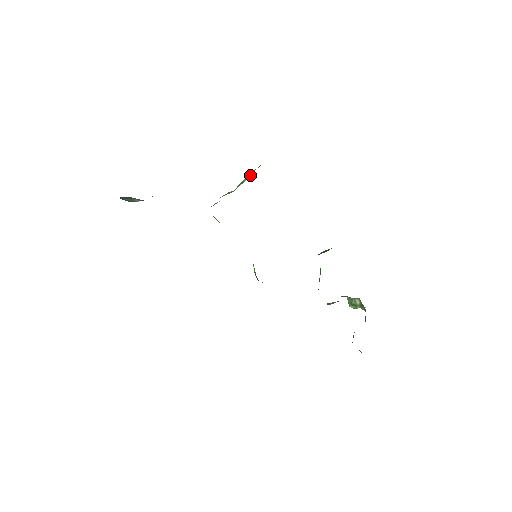
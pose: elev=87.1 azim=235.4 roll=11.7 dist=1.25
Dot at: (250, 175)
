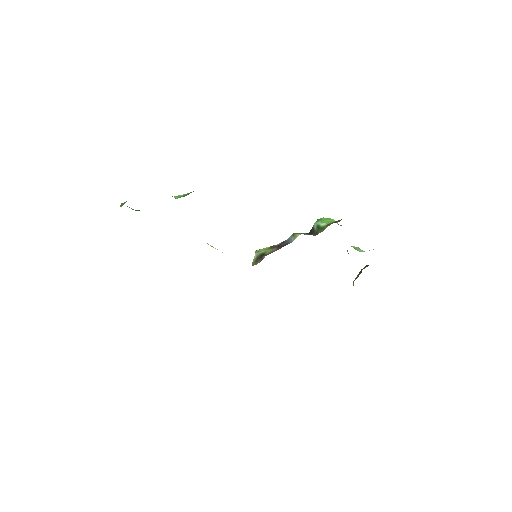
Dot at: occluded
